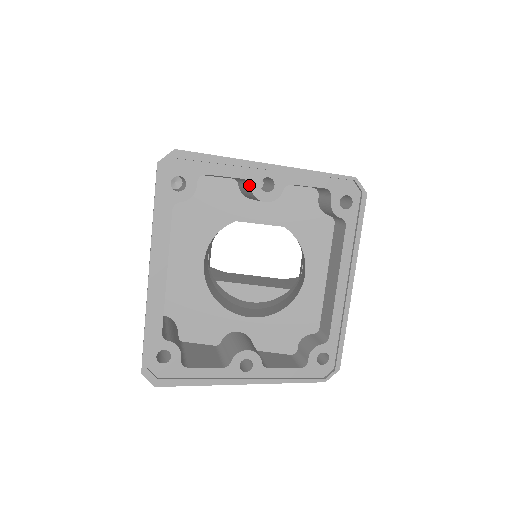
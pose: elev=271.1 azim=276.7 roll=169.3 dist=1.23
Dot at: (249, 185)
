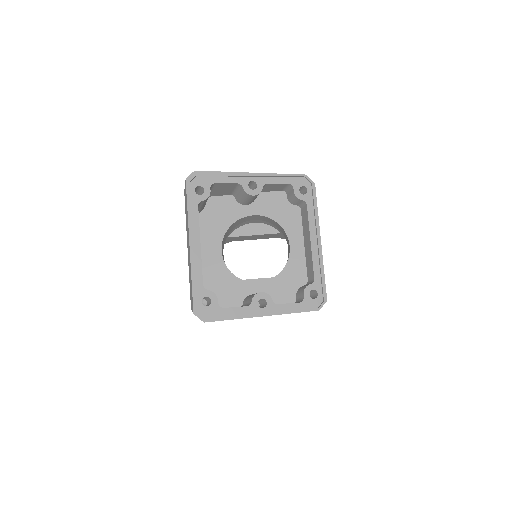
Dot at: (242, 187)
